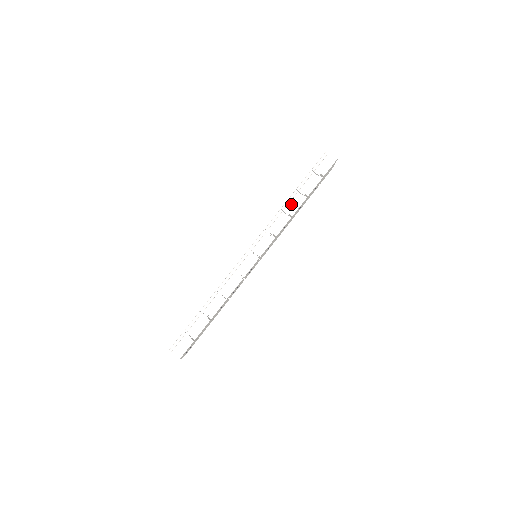
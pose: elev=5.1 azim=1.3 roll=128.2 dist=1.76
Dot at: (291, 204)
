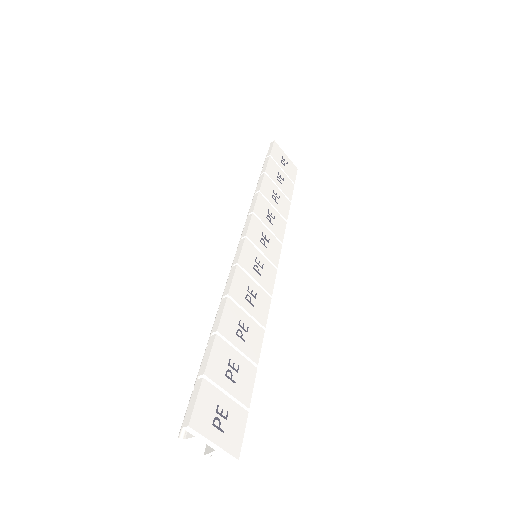
Dot at: occluded
